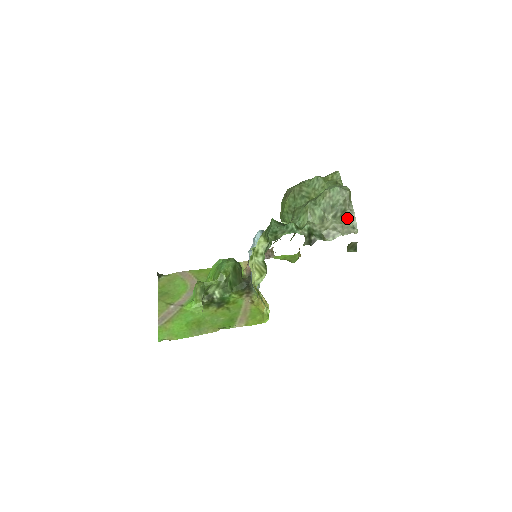
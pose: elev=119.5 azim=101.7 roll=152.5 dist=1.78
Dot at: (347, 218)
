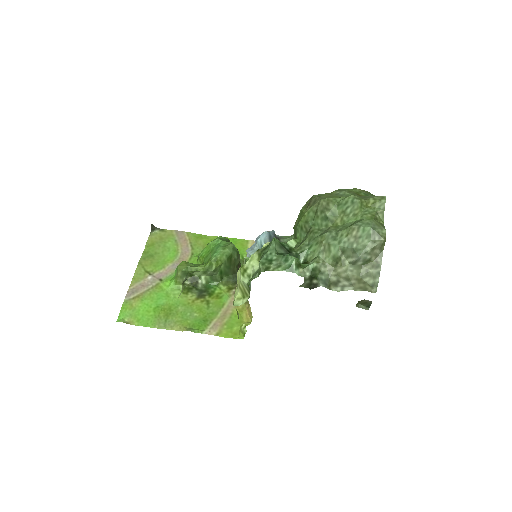
Dot at: (369, 271)
